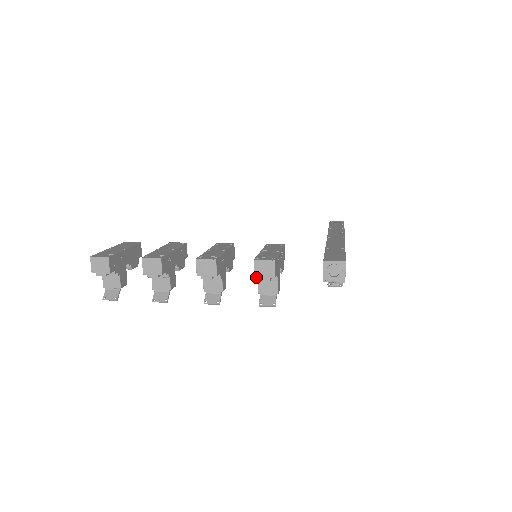
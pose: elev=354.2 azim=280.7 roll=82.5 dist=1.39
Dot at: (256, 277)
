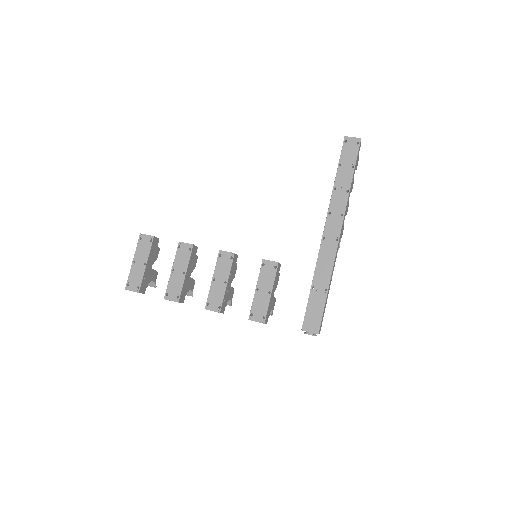
Dot at: occluded
